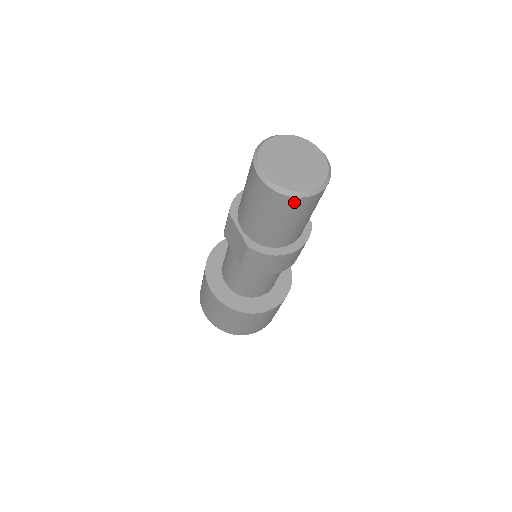
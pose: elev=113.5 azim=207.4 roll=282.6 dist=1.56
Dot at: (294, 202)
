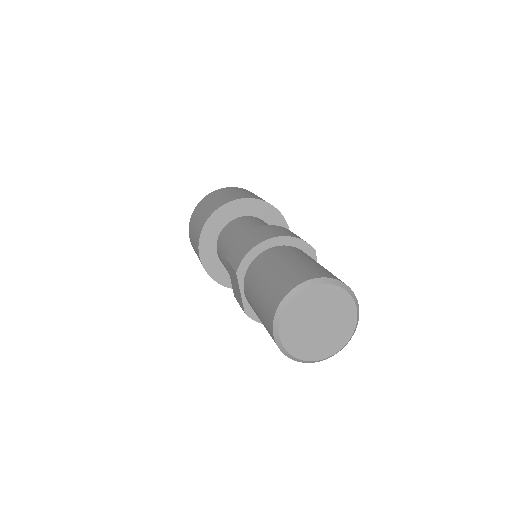
Dot at: occluded
